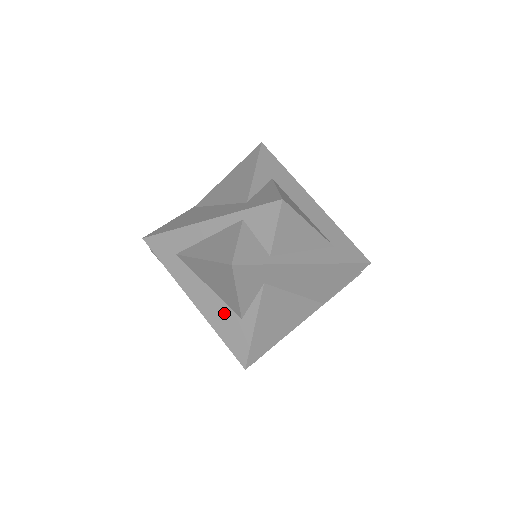
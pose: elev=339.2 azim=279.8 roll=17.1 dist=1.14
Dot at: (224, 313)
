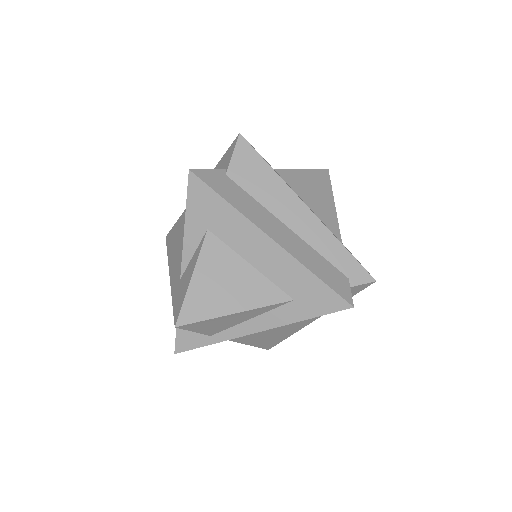
Dot at: occluded
